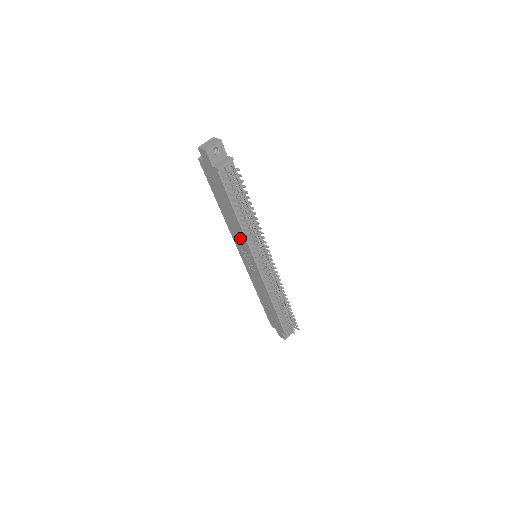
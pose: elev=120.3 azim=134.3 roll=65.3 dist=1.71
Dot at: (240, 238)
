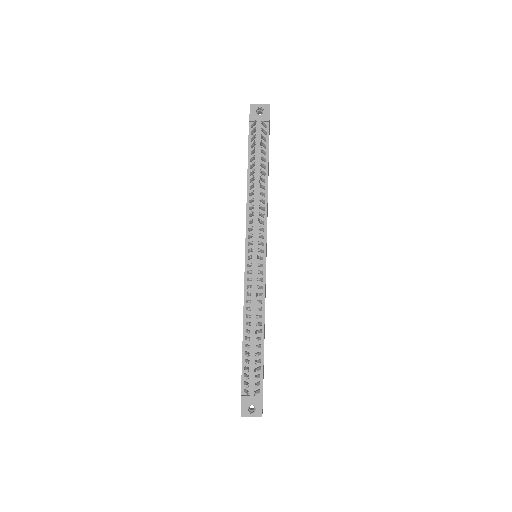
Dot at: occluded
